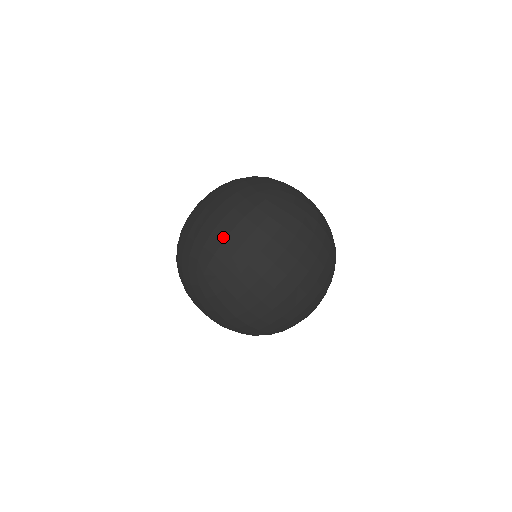
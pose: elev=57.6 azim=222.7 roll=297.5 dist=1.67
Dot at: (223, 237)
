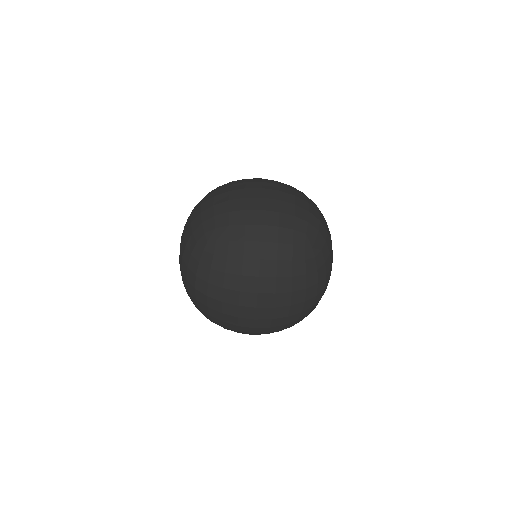
Dot at: (194, 296)
